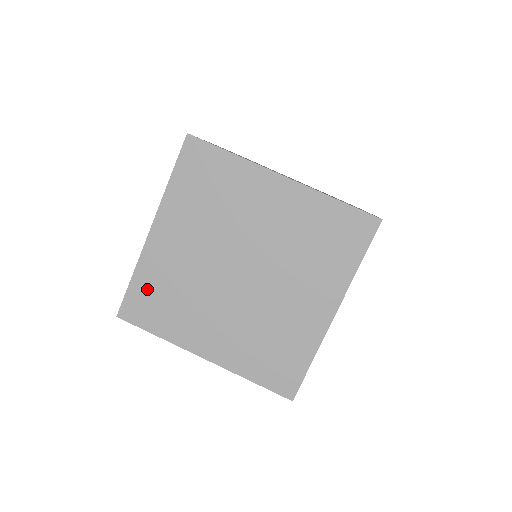
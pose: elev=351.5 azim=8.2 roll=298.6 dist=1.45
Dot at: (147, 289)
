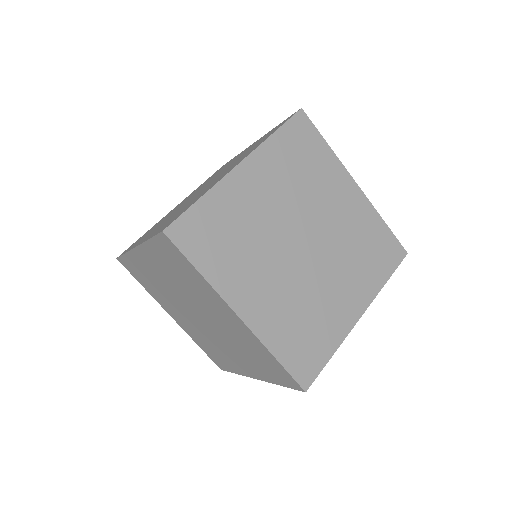
Dot at: (211, 218)
